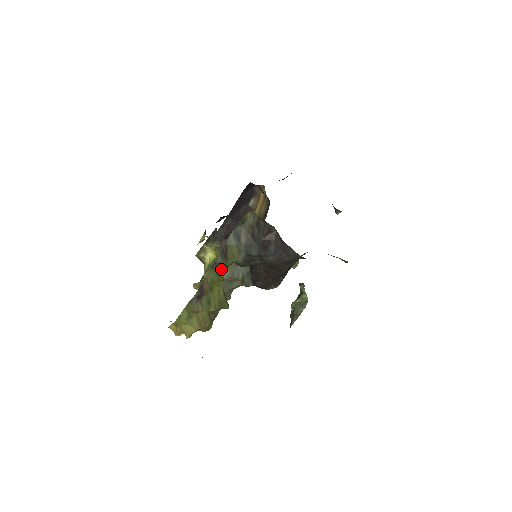
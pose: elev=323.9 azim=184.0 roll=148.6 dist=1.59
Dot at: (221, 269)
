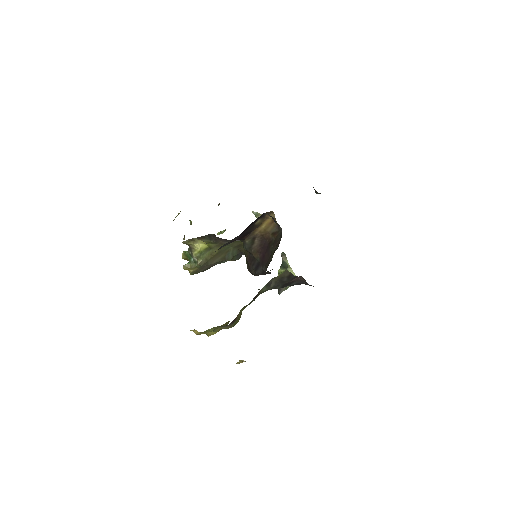
Dot at: (250, 303)
